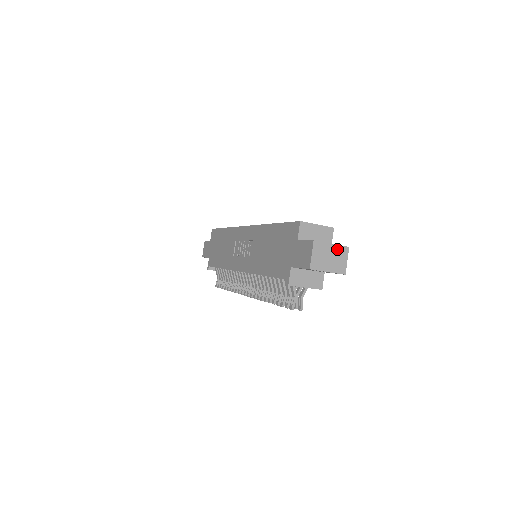
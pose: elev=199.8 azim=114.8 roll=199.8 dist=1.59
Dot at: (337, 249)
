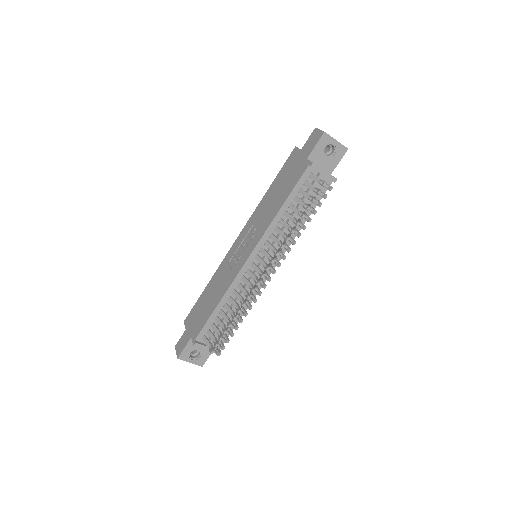
Dot at: occluded
